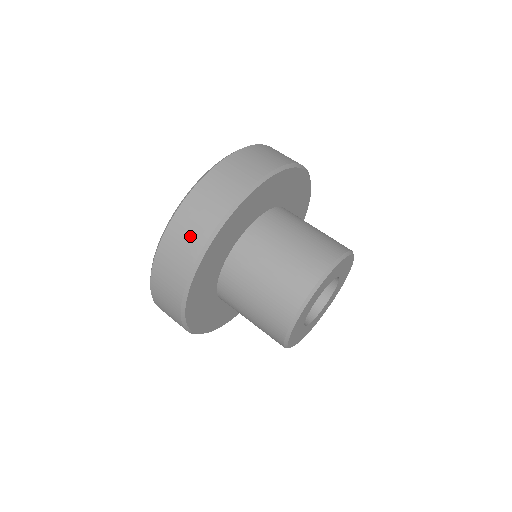
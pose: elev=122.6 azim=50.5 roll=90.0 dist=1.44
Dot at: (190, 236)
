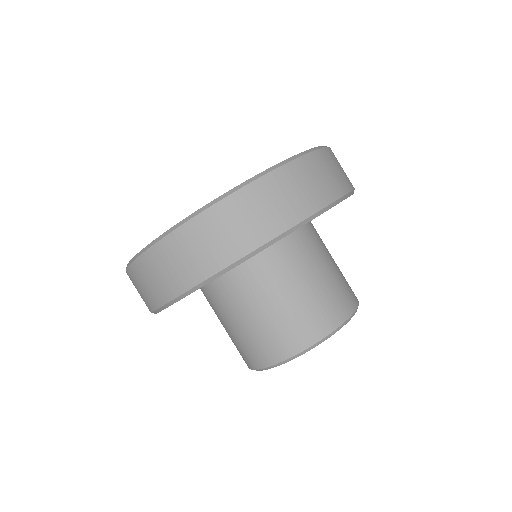
Dot at: (141, 296)
